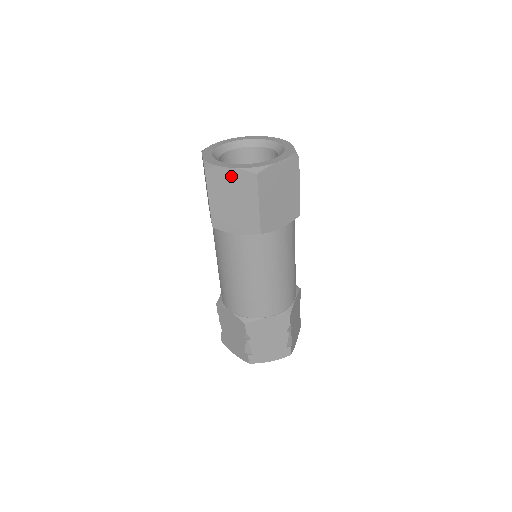
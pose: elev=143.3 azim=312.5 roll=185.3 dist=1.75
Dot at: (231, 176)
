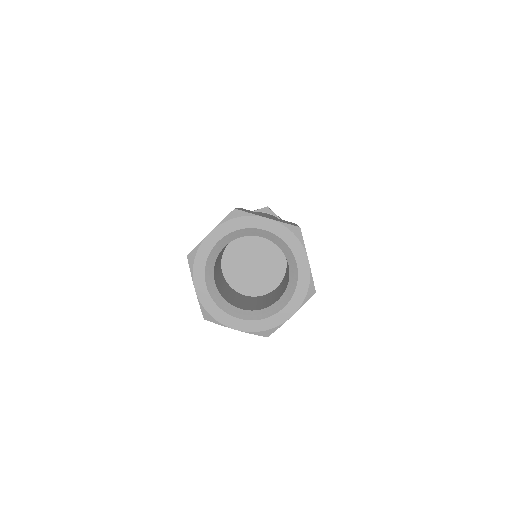
Dot at: occluded
